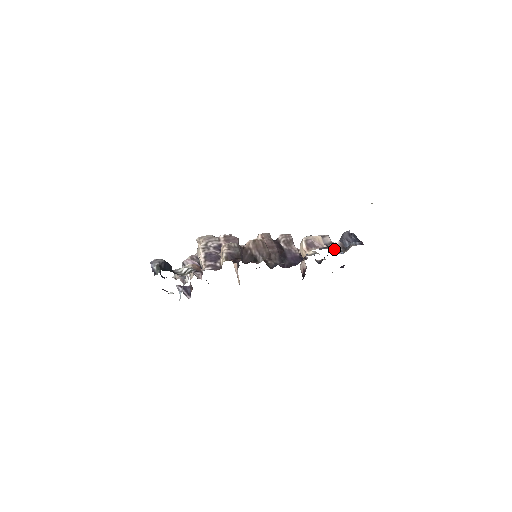
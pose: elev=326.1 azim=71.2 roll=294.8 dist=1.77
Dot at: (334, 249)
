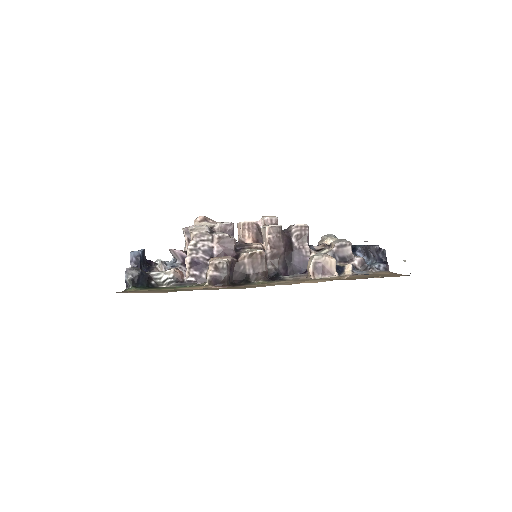
Dot at: (357, 250)
